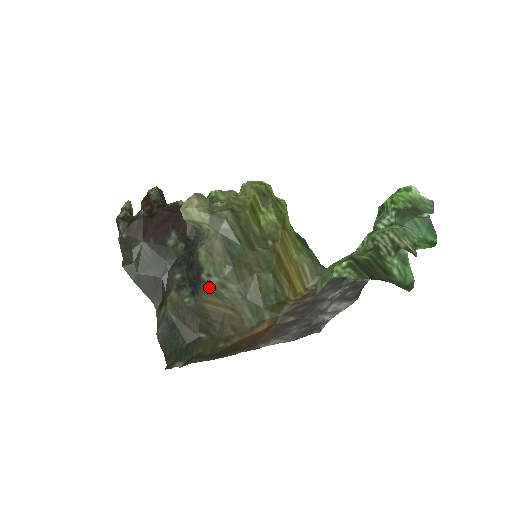
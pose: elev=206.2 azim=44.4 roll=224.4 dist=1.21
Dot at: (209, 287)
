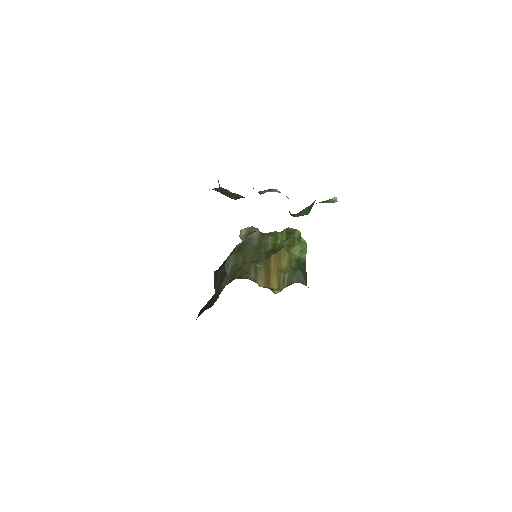
Dot at: occluded
